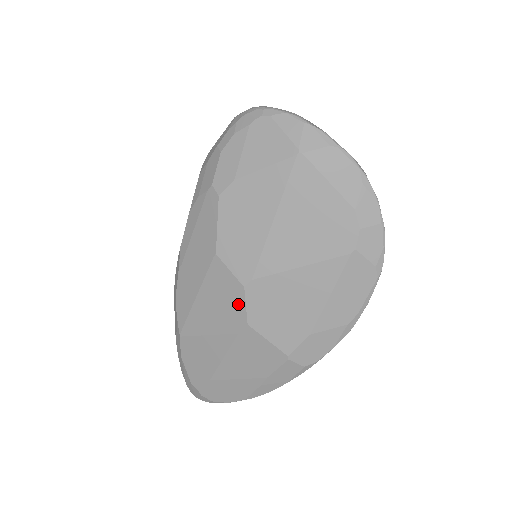
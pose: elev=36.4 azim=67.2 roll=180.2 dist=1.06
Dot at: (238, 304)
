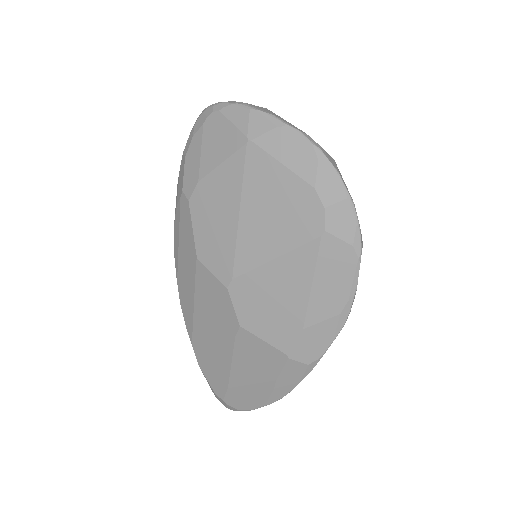
Dot at: (227, 306)
